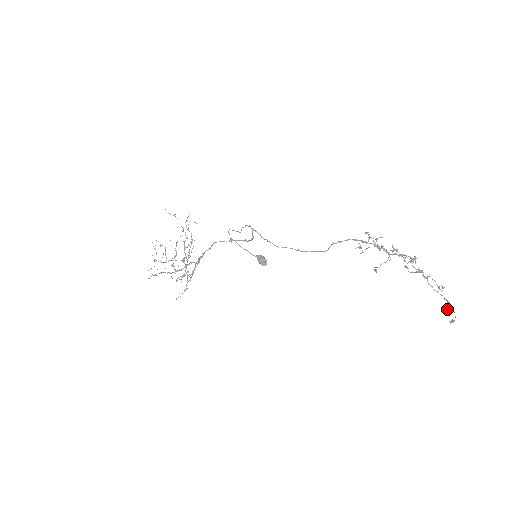
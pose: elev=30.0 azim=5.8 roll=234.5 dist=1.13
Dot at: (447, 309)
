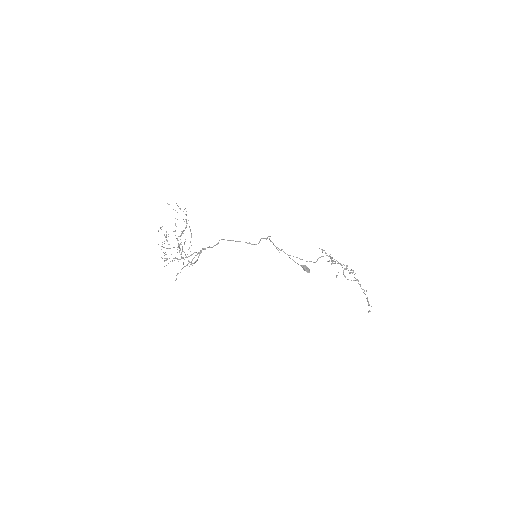
Dot at: (369, 304)
